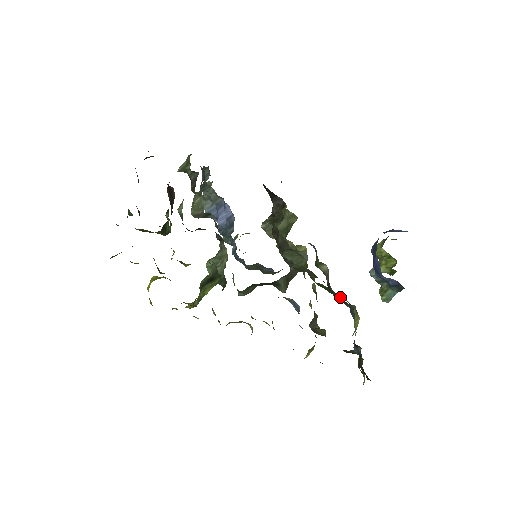
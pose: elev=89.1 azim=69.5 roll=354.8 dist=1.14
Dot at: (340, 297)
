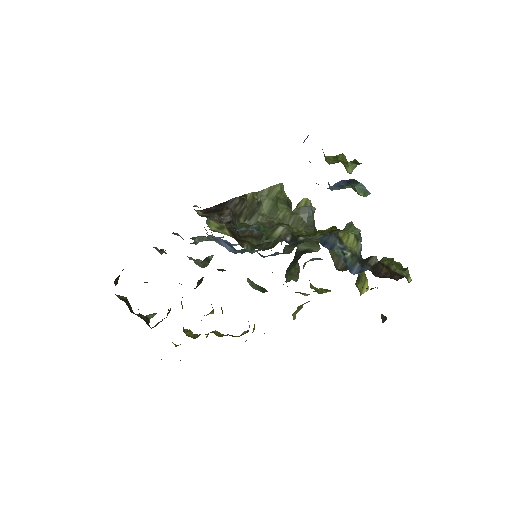
Dot at: occluded
